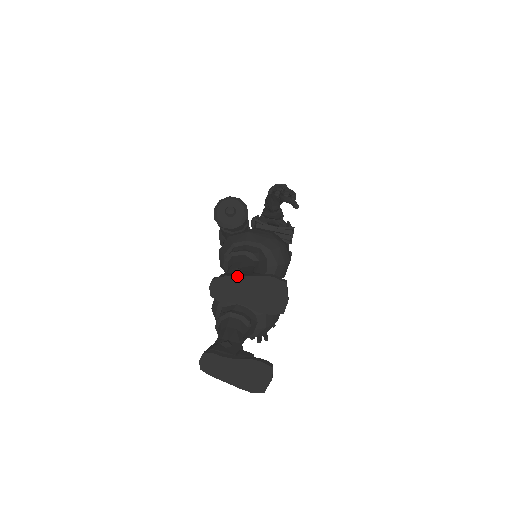
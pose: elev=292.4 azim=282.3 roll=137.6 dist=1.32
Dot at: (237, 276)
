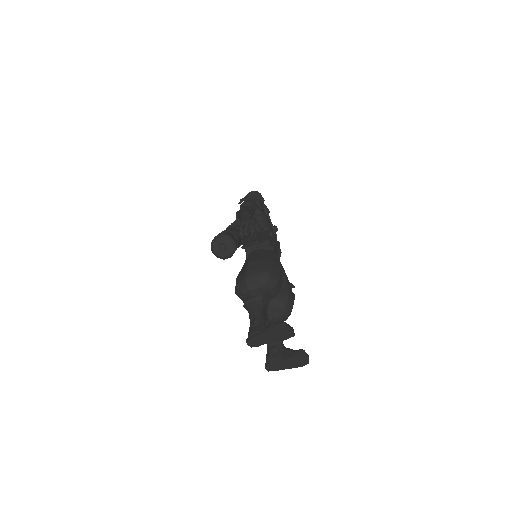
Dot at: (258, 335)
